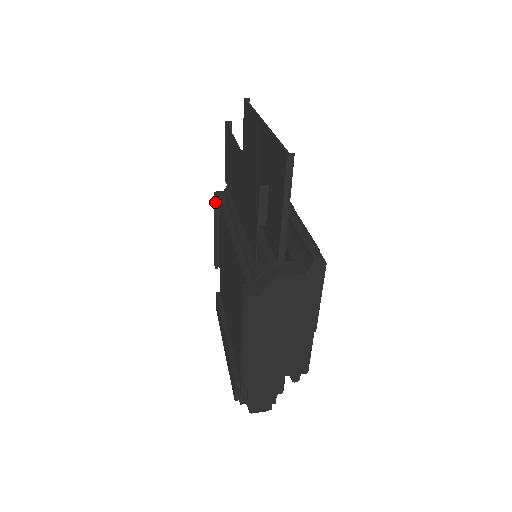
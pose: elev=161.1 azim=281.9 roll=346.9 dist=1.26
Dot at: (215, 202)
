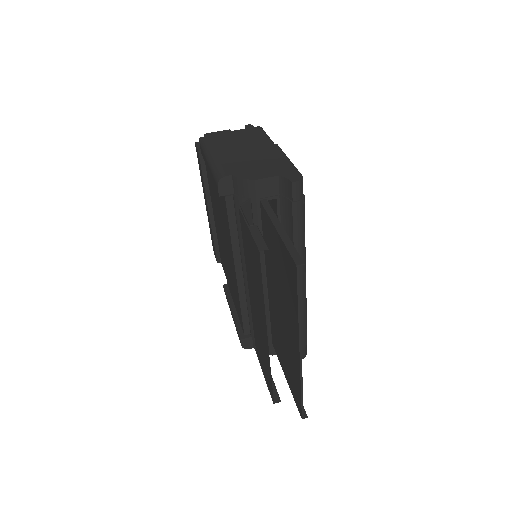
Dot at: (218, 193)
